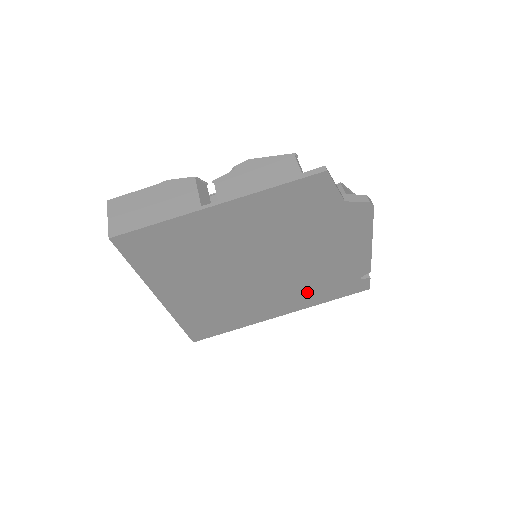
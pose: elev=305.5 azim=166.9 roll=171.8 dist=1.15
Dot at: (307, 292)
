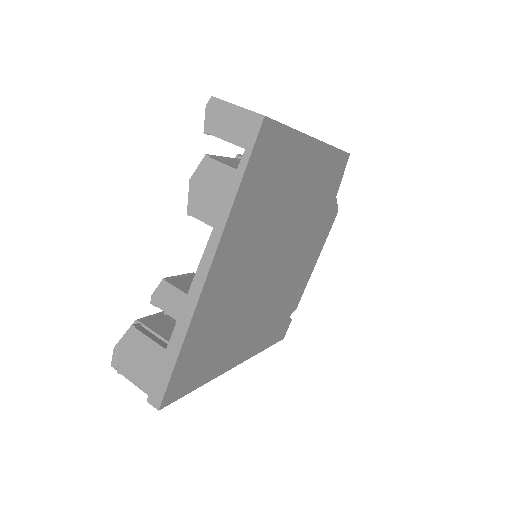
Dot at: (266, 324)
